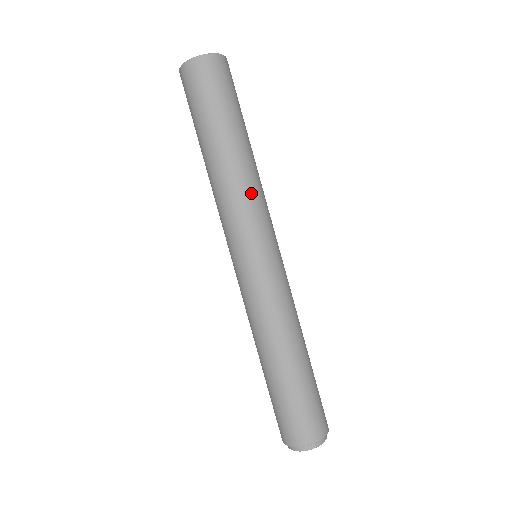
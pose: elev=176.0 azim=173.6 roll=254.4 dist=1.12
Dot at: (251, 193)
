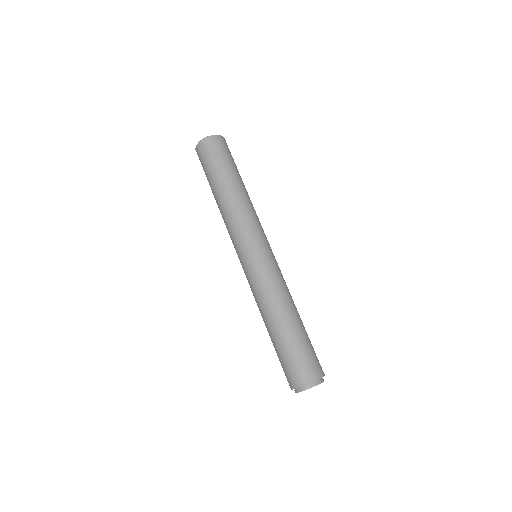
Dot at: (230, 219)
